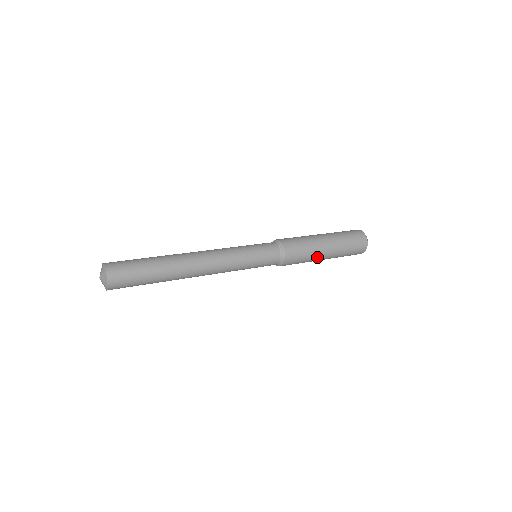
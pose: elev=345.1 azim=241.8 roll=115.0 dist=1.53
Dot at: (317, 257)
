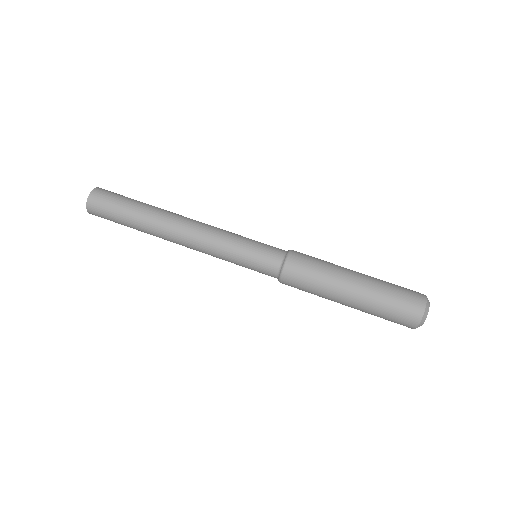
Dot at: occluded
